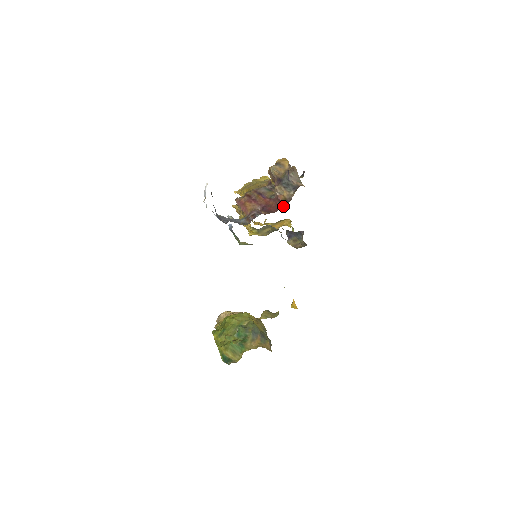
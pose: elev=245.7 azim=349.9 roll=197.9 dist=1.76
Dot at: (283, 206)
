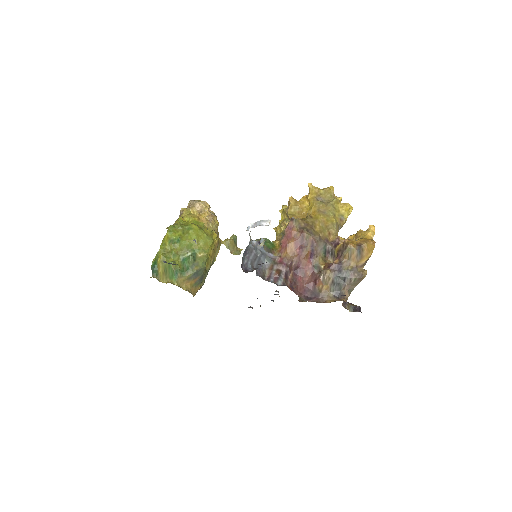
Dot at: (310, 296)
